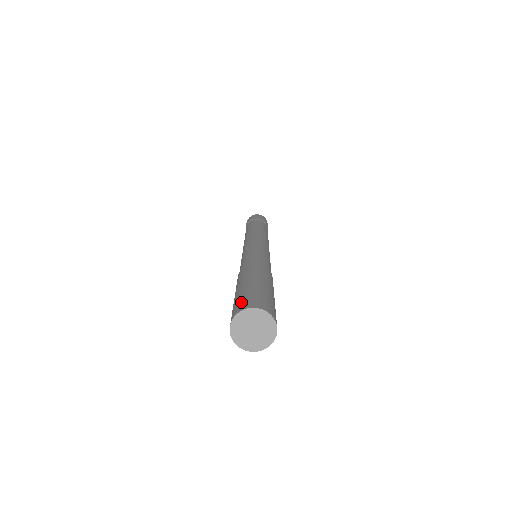
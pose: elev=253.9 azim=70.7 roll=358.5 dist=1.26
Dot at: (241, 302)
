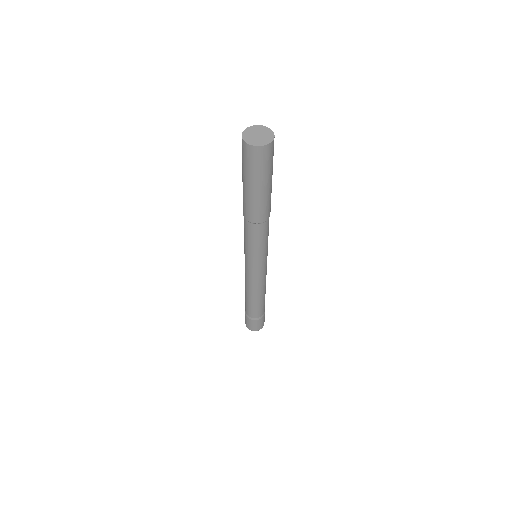
Dot at: occluded
